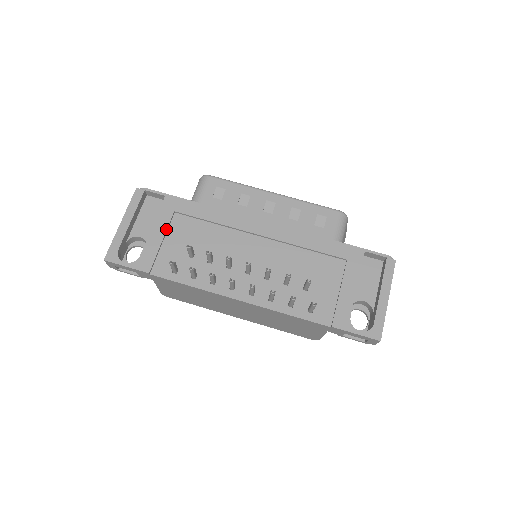
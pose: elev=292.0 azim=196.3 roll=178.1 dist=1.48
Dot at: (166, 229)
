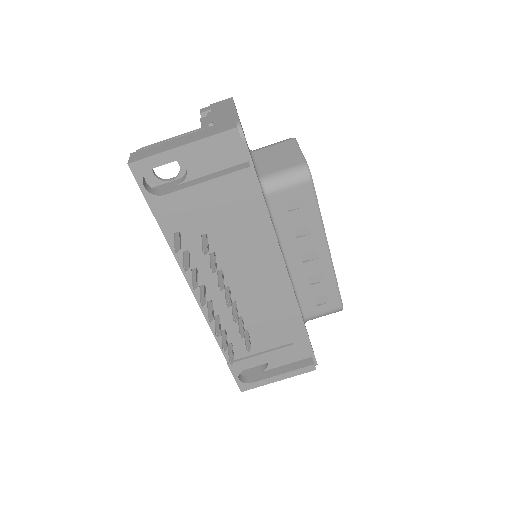
Dot at: (212, 197)
